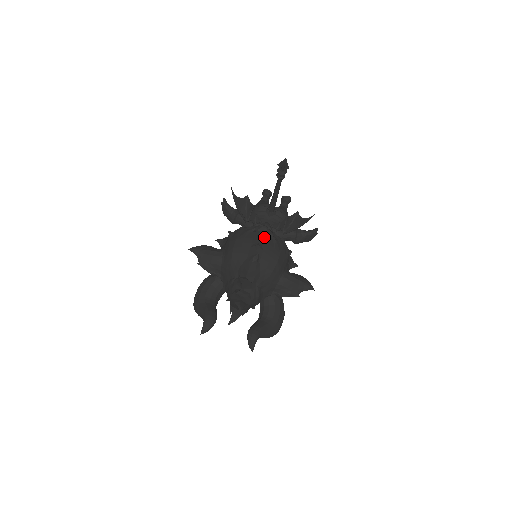
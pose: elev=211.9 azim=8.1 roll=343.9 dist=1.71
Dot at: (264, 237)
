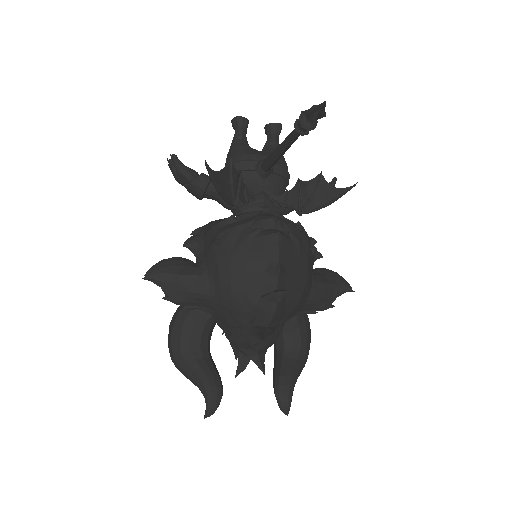
Dot at: (283, 245)
